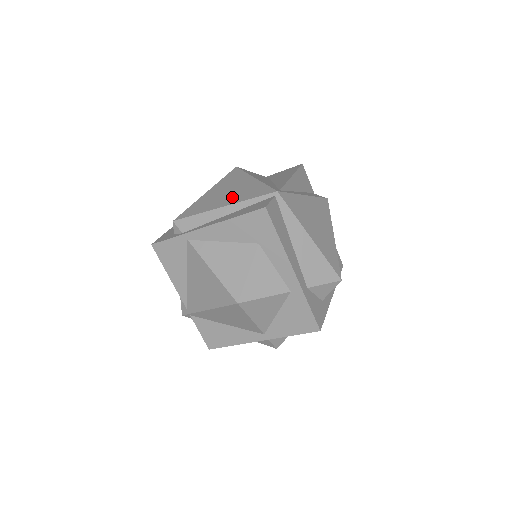
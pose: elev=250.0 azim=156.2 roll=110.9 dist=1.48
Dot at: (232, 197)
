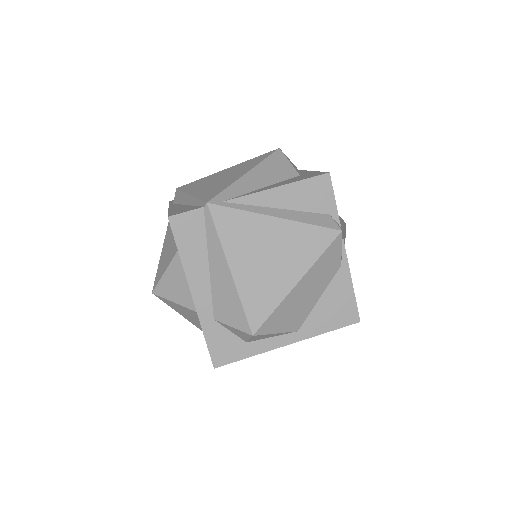
Dot at: (206, 187)
